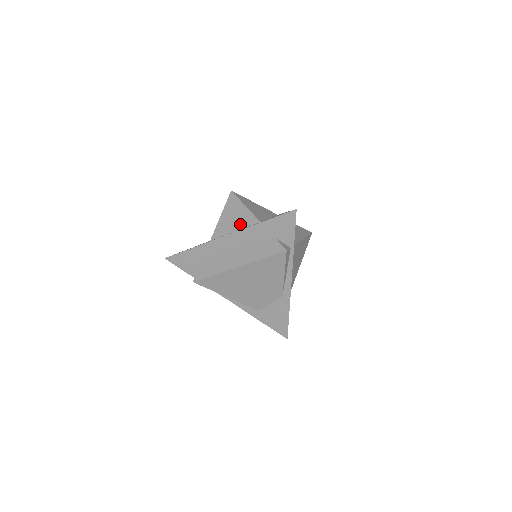
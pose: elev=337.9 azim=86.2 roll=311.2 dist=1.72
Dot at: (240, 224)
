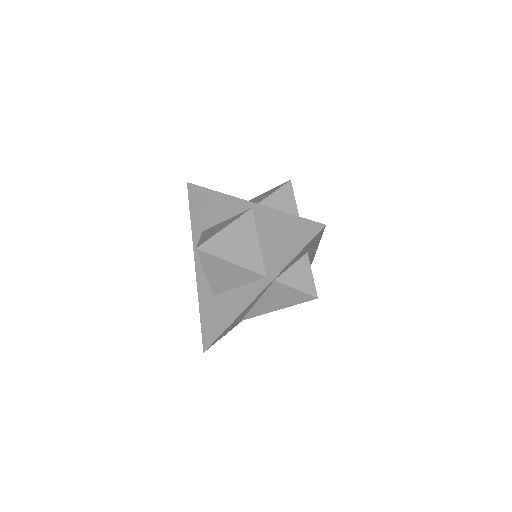
Dot at: occluded
